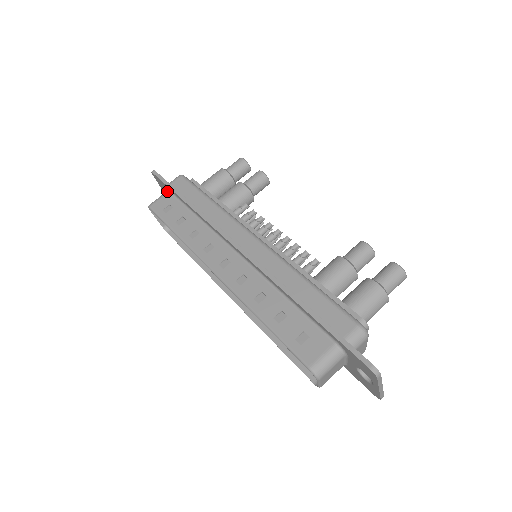
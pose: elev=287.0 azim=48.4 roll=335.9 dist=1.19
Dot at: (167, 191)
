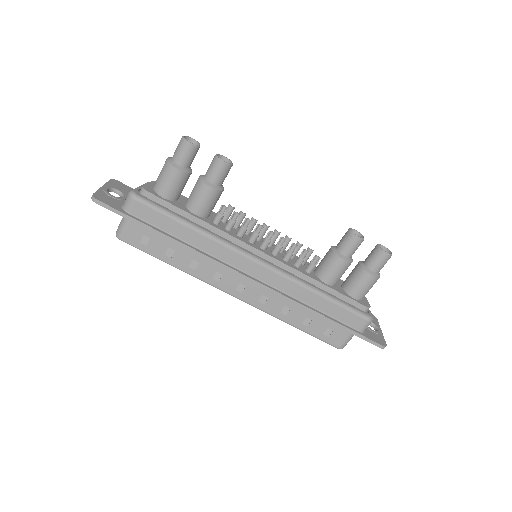
Dot at: occluded
